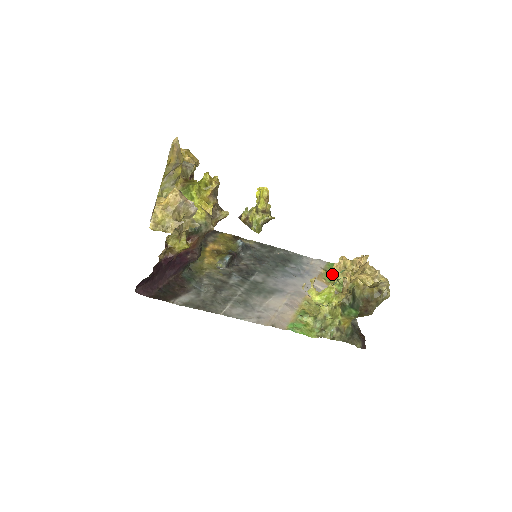
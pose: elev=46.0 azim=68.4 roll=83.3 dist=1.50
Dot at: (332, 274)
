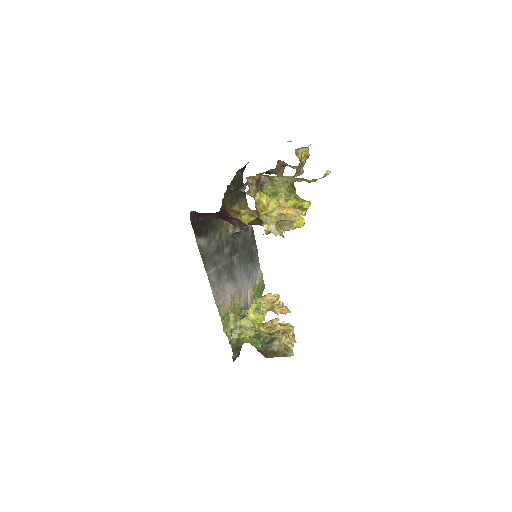
Dot at: (259, 291)
